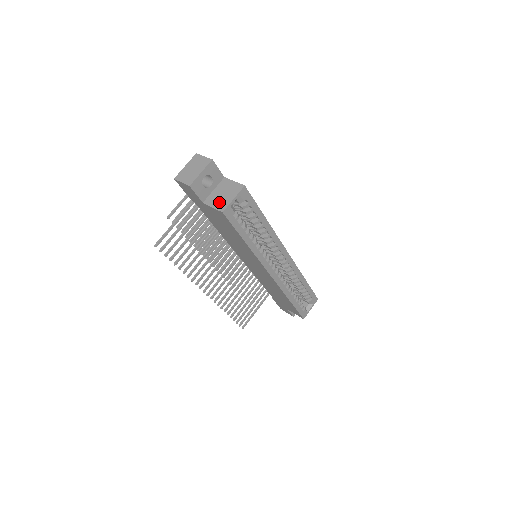
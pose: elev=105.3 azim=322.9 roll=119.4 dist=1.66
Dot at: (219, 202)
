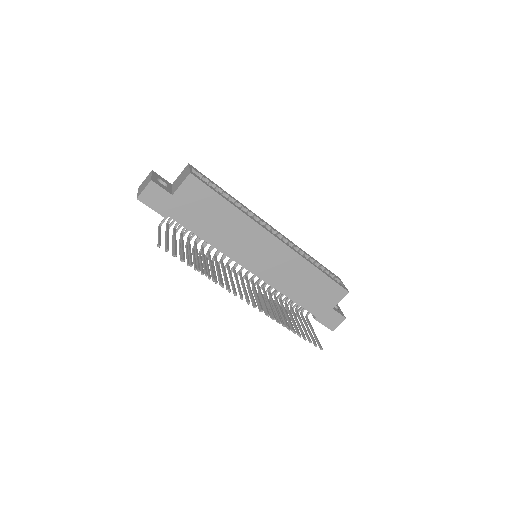
Dot at: (182, 179)
